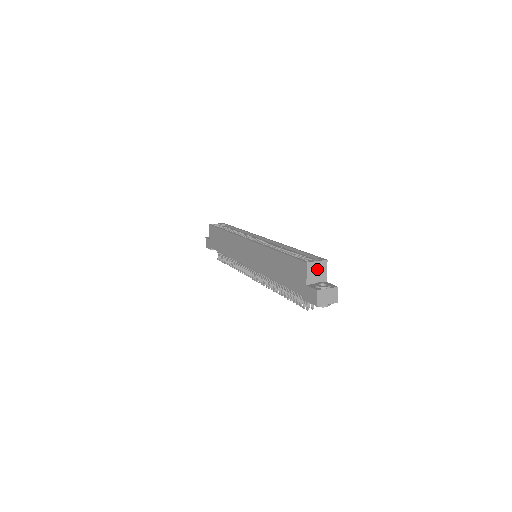
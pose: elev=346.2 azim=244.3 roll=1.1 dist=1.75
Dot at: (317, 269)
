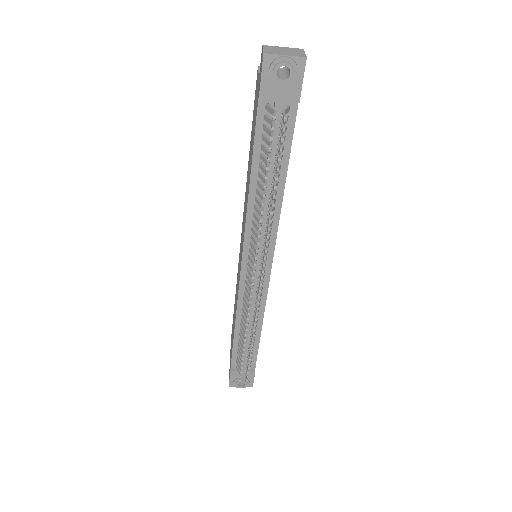
Dot at: occluded
